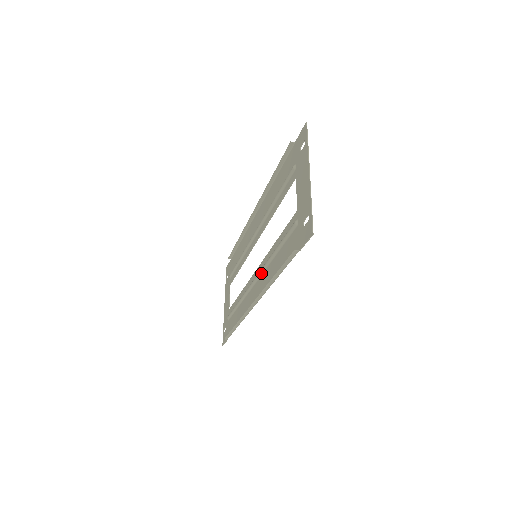
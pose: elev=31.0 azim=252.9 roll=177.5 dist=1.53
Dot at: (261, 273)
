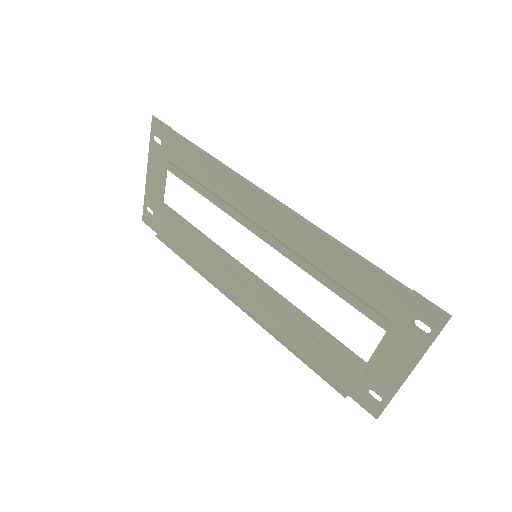
Dot at: (266, 299)
